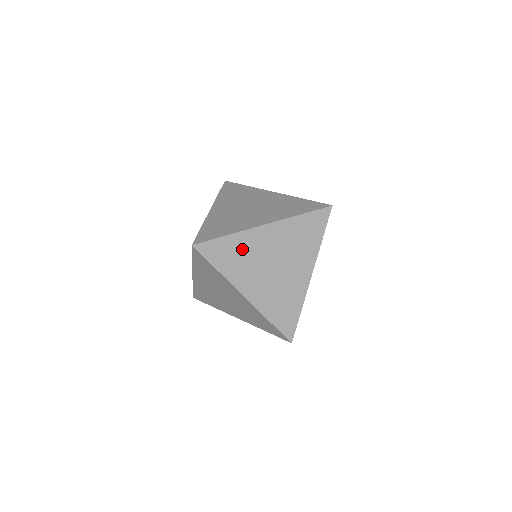
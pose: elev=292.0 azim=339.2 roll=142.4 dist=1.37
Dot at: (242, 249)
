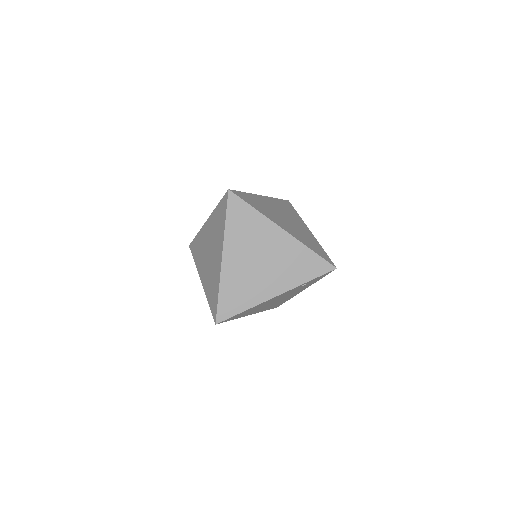
Dot at: (254, 227)
